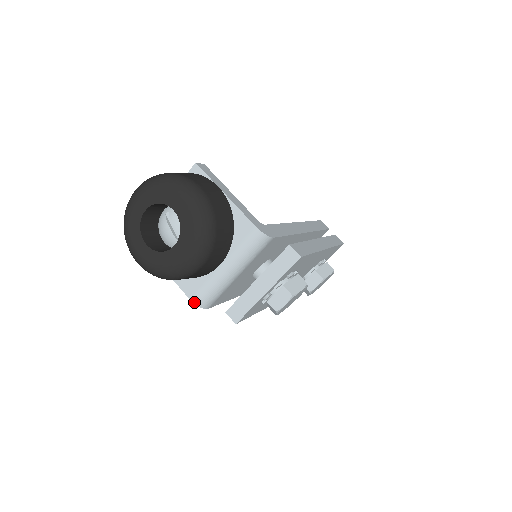
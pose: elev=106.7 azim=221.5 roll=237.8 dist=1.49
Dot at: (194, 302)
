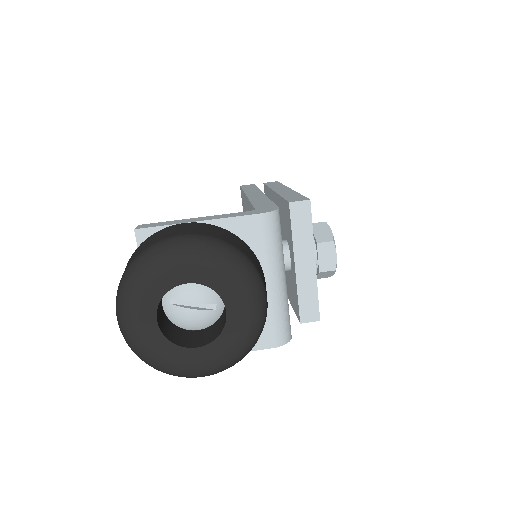
Dot at: (279, 345)
